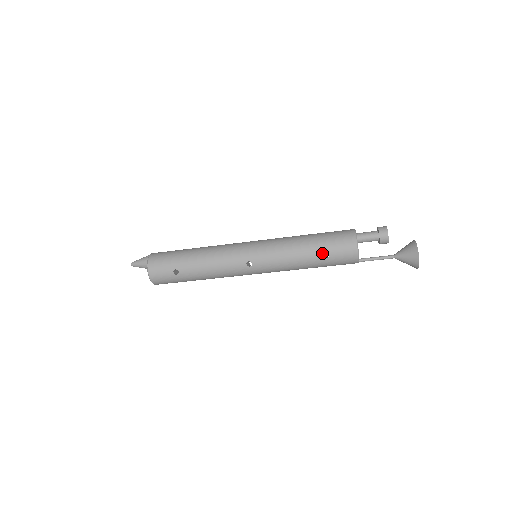
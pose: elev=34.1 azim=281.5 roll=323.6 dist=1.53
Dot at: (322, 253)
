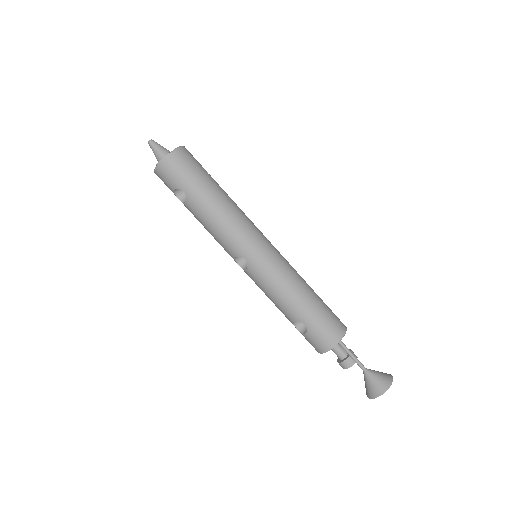
Dot at: (321, 299)
